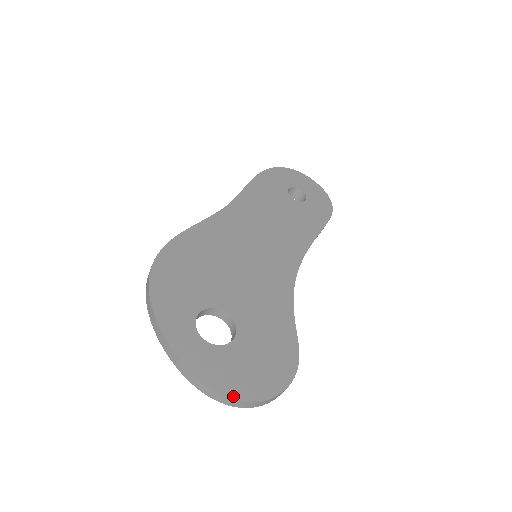
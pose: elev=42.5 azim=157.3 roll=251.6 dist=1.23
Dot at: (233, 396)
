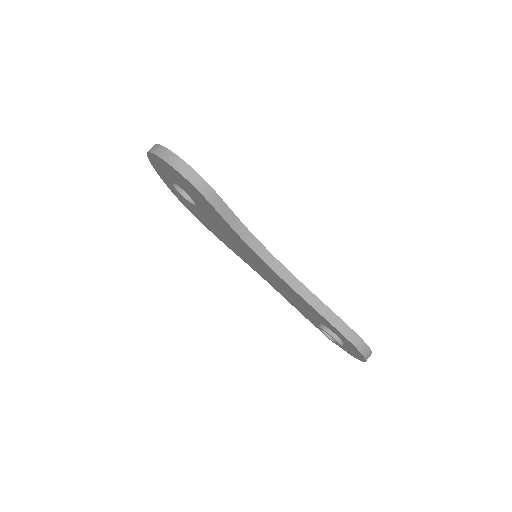
Dot at: occluded
